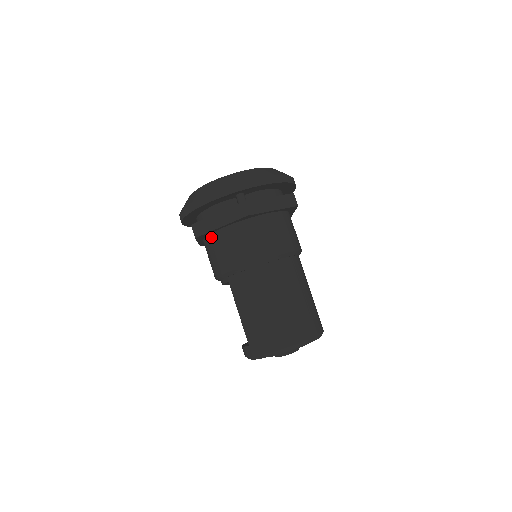
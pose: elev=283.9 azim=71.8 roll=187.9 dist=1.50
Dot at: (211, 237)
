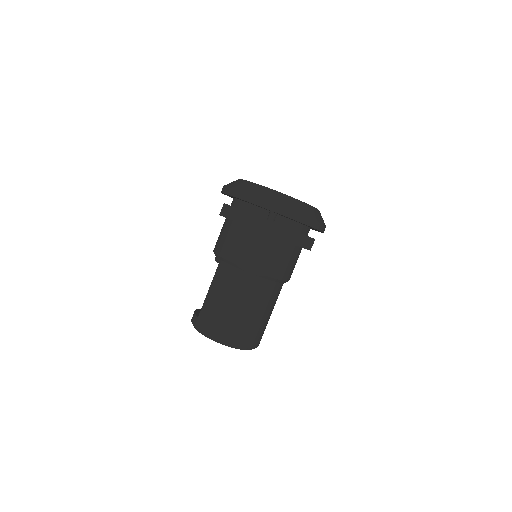
Dot at: (231, 223)
